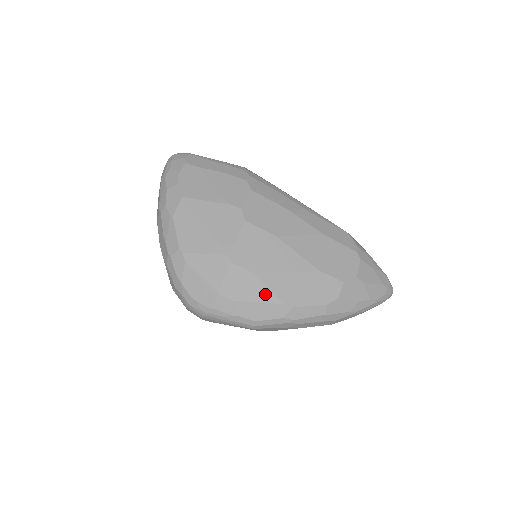
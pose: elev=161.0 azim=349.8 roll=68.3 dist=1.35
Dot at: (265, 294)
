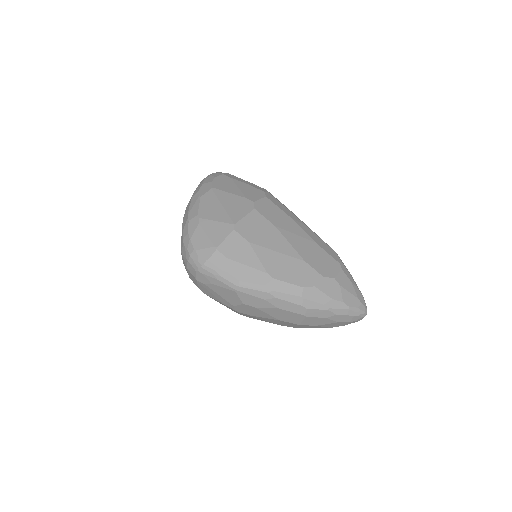
Dot at: (254, 261)
